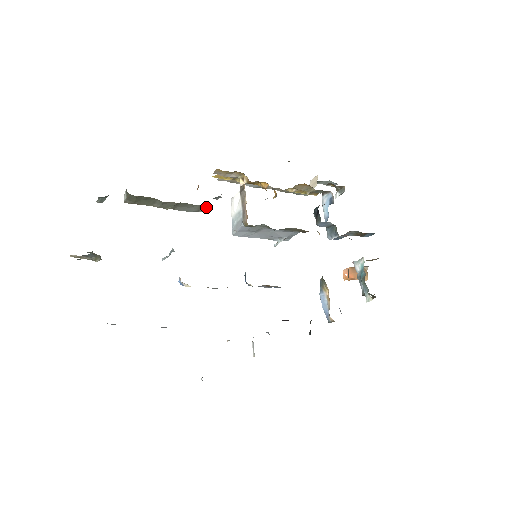
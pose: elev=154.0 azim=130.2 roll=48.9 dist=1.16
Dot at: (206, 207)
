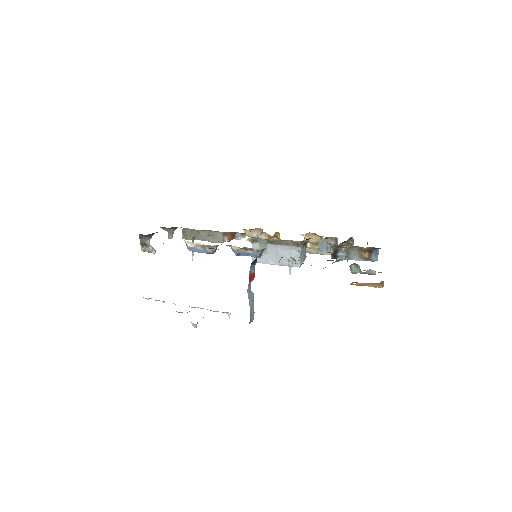
Dot at: (226, 235)
